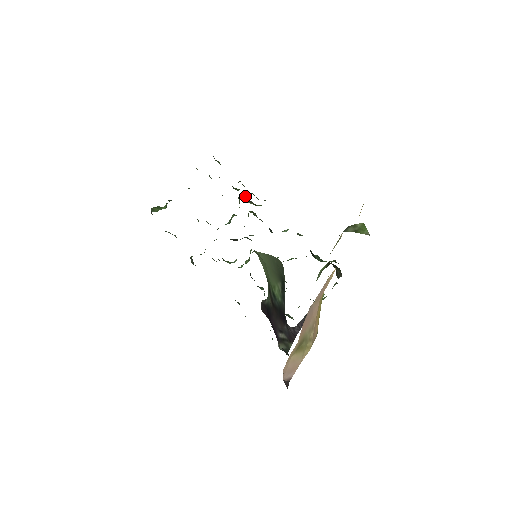
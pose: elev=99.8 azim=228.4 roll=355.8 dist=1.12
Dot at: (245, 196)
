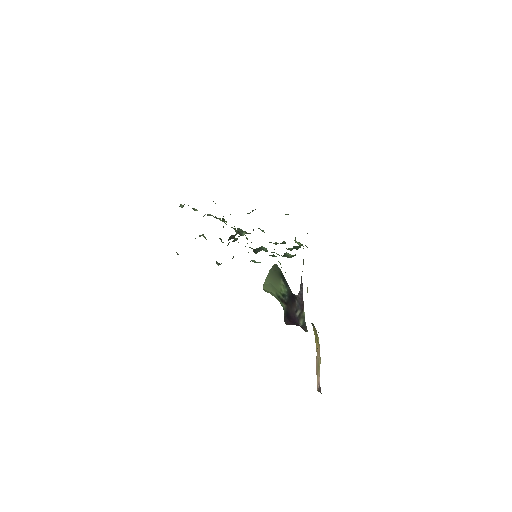
Dot at: occluded
